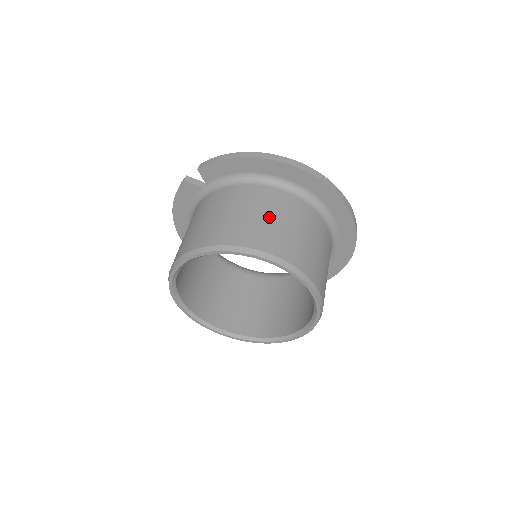
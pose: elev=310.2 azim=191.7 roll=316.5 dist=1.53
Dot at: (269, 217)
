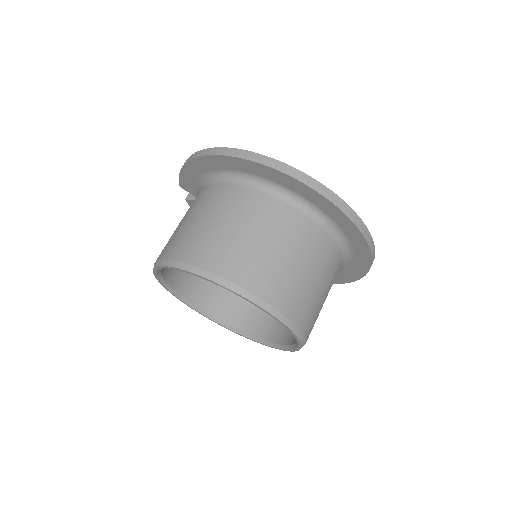
Dot at: (198, 220)
